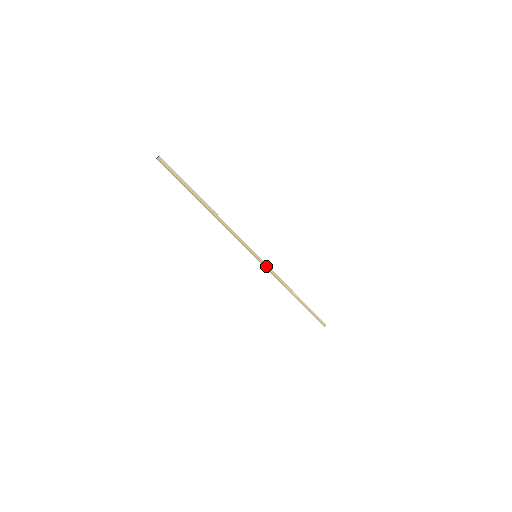
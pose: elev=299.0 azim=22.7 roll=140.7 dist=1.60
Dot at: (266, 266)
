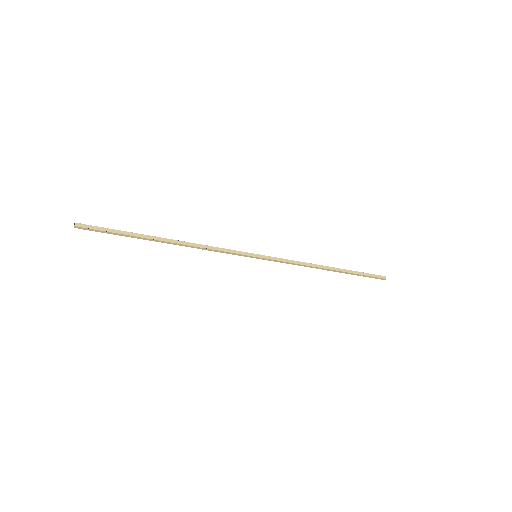
Dot at: (274, 259)
